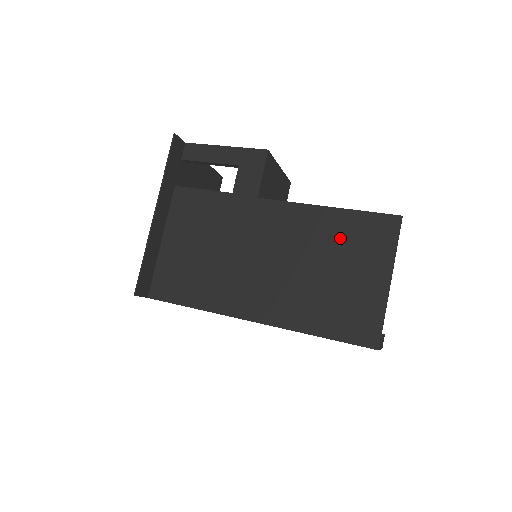
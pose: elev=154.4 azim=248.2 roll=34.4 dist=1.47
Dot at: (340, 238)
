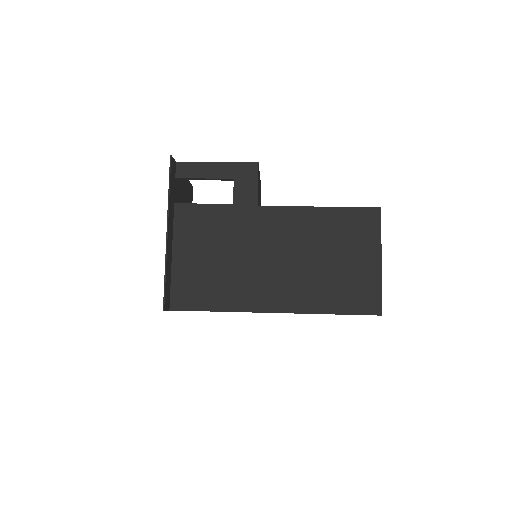
Dot at: (336, 231)
